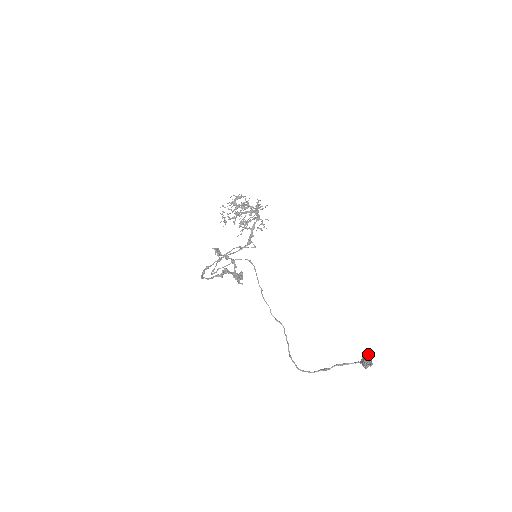
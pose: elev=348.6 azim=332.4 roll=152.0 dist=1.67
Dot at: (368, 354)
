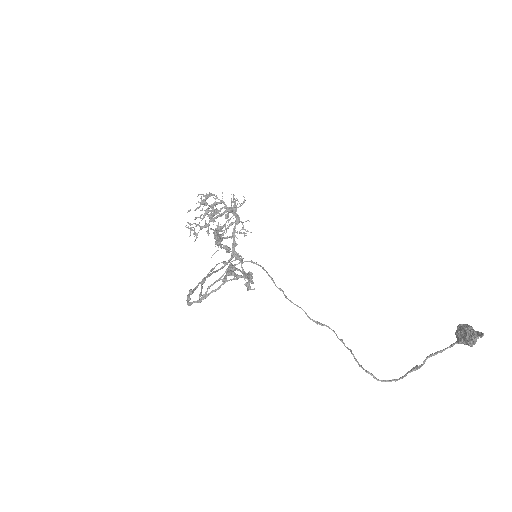
Dot at: (465, 326)
